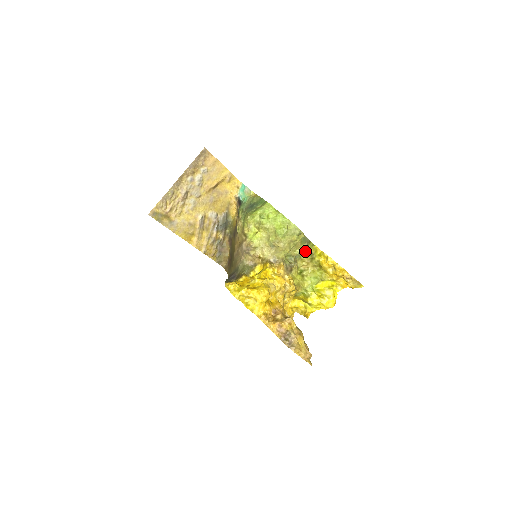
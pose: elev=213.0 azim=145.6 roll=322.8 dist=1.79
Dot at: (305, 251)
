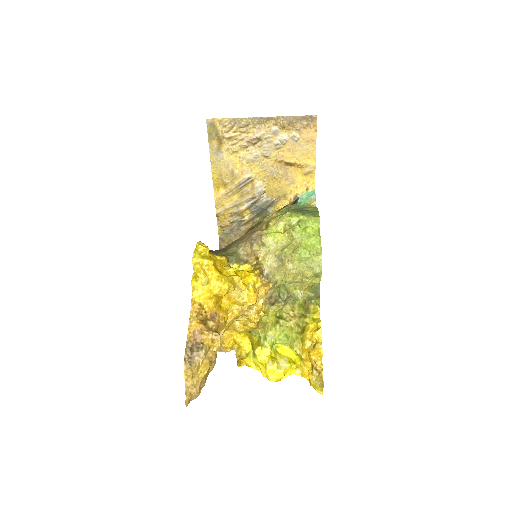
Dot at: (305, 302)
